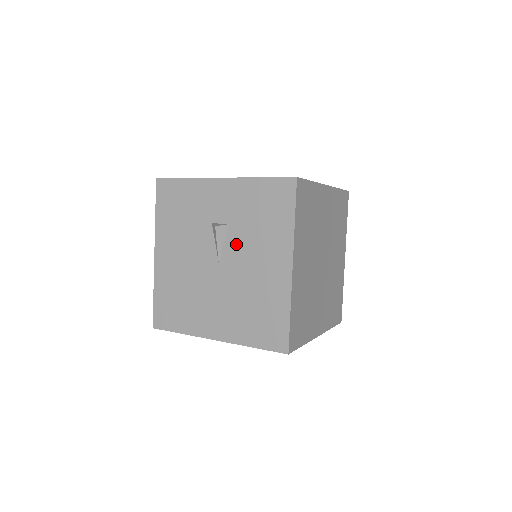
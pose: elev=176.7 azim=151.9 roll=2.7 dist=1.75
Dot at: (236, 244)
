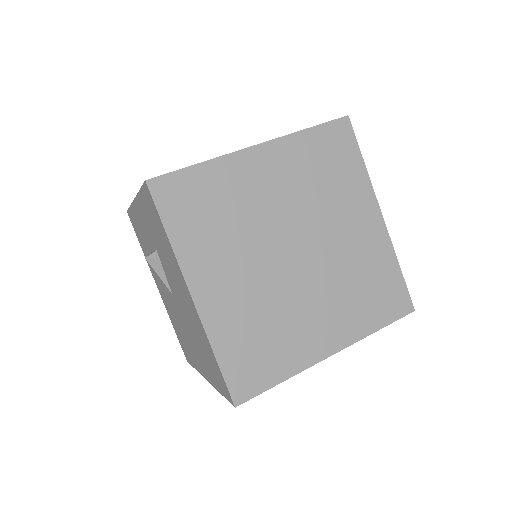
Dot at: (167, 272)
